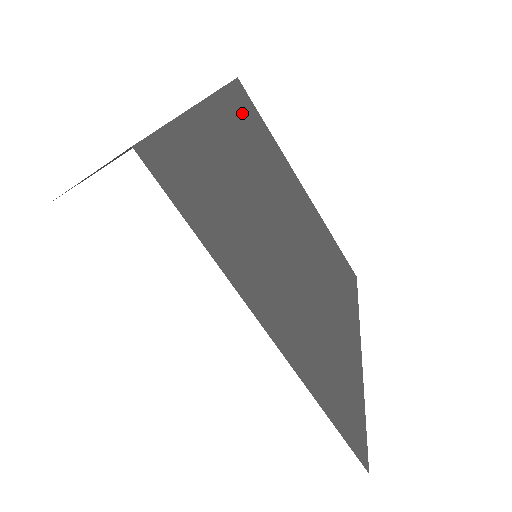
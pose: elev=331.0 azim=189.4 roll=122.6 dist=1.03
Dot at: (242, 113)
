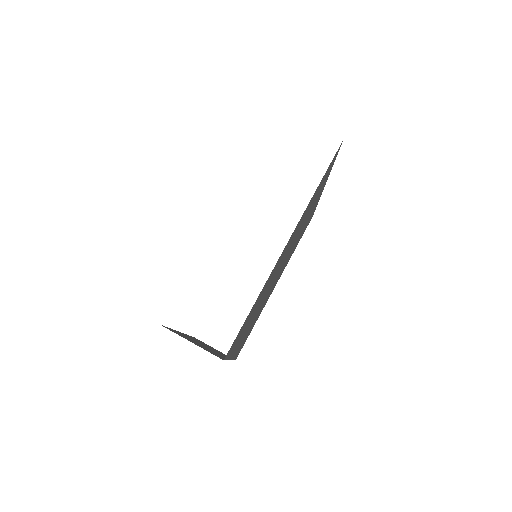
Dot at: occluded
